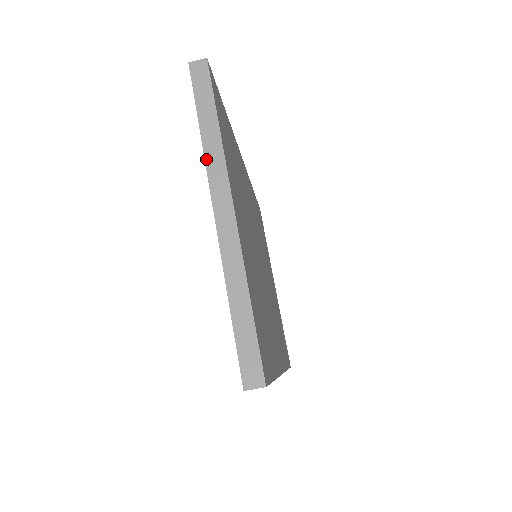
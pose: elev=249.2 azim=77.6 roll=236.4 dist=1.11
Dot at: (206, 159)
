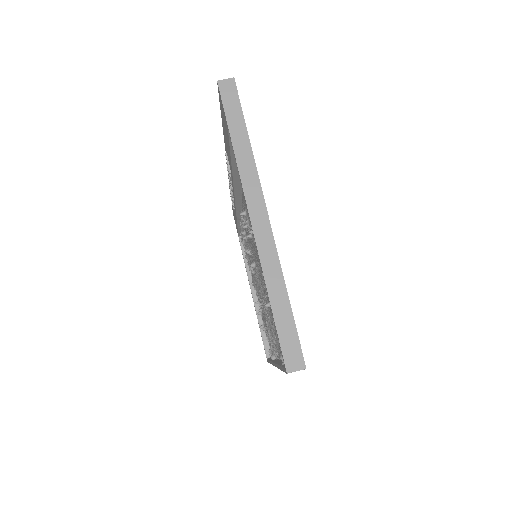
Dot at: (239, 169)
